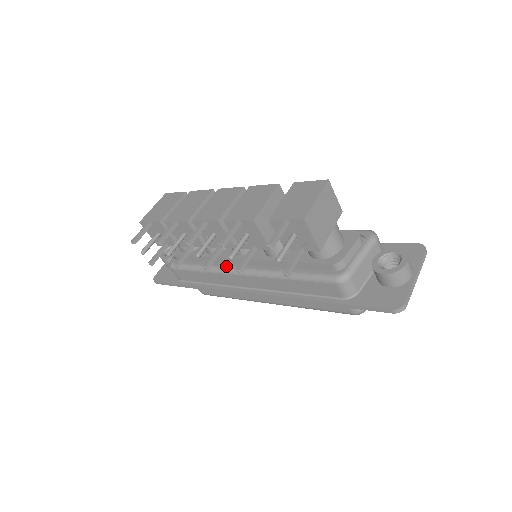
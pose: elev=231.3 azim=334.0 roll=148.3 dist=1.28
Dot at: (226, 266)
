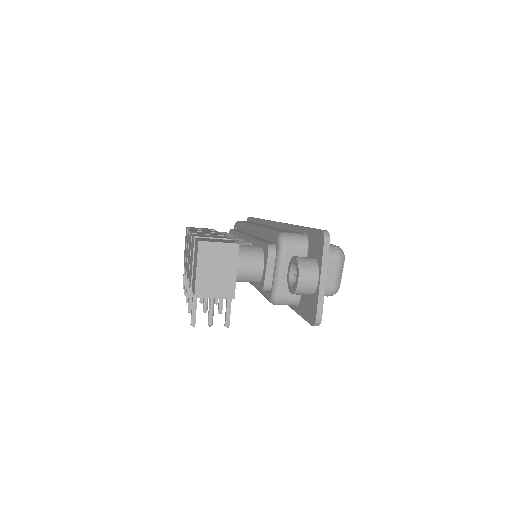
Dot at: occluded
